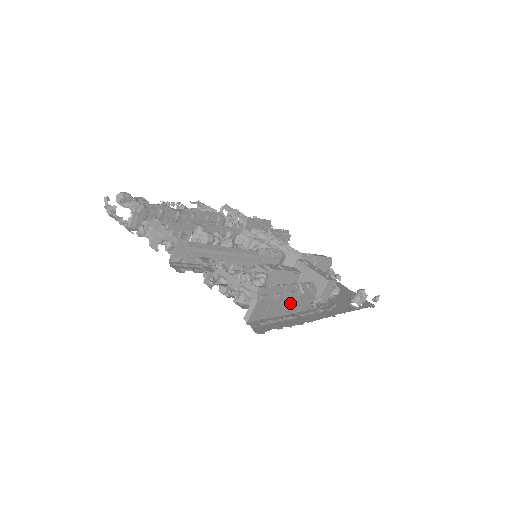
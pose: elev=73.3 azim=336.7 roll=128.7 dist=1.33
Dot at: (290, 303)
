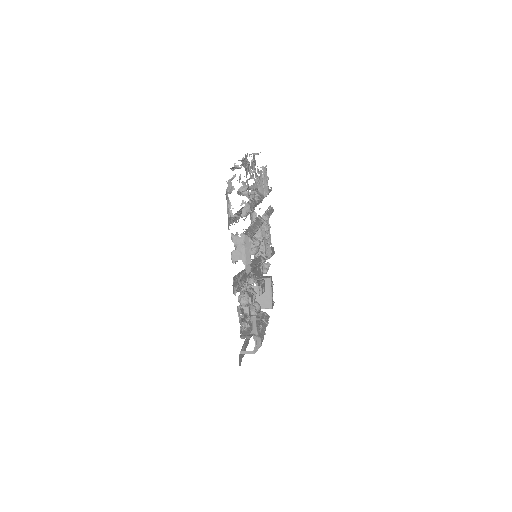
Dot at: occluded
